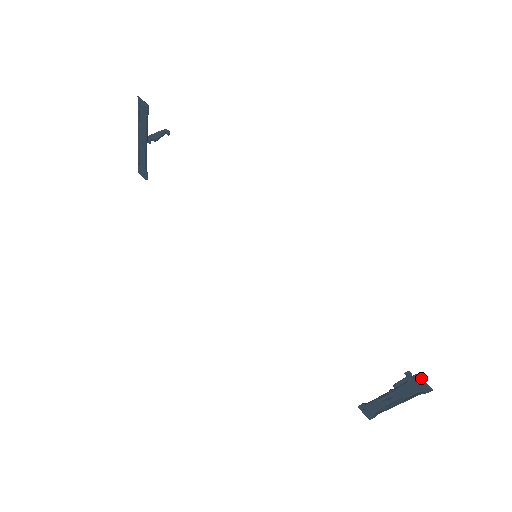
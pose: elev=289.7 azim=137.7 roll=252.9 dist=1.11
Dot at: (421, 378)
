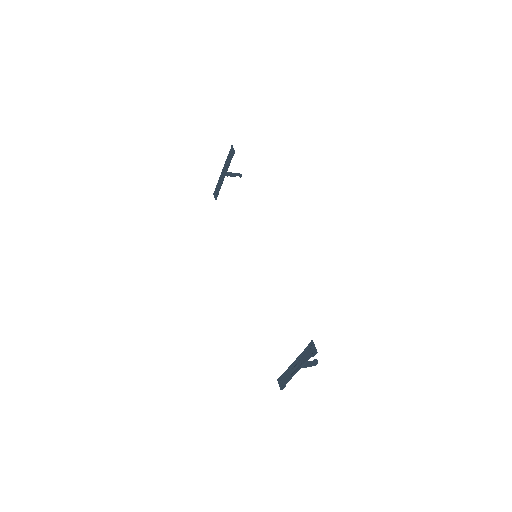
Dot at: occluded
